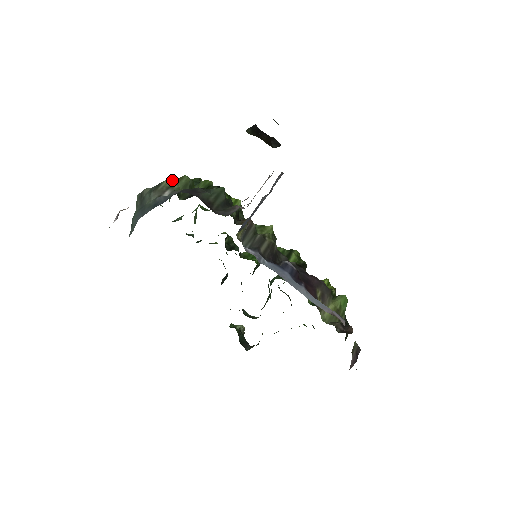
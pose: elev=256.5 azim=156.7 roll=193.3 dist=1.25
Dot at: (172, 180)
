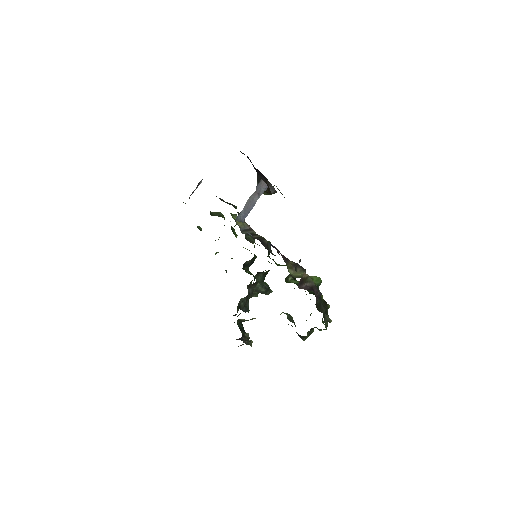
Dot at: occluded
